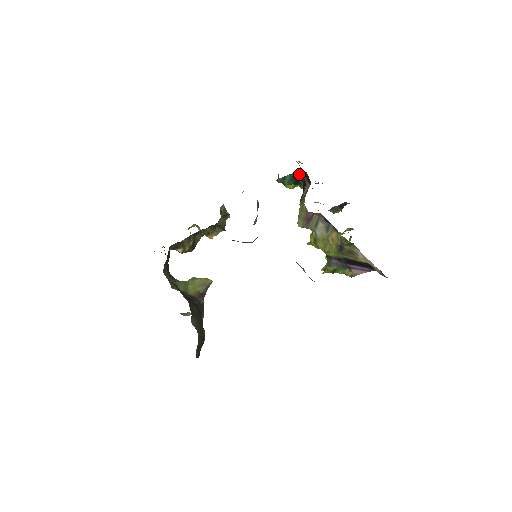
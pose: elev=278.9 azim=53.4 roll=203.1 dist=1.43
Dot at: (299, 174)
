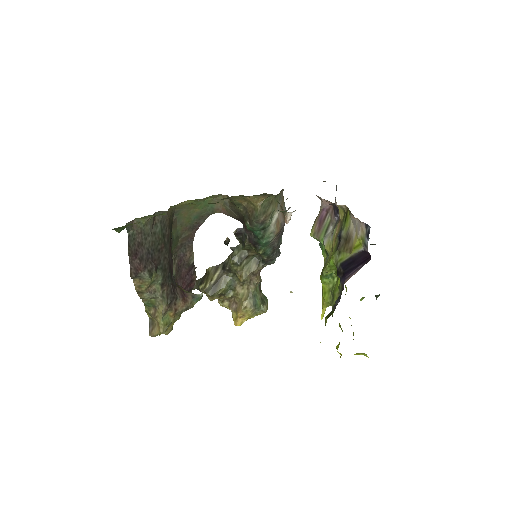
Dot at: occluded
